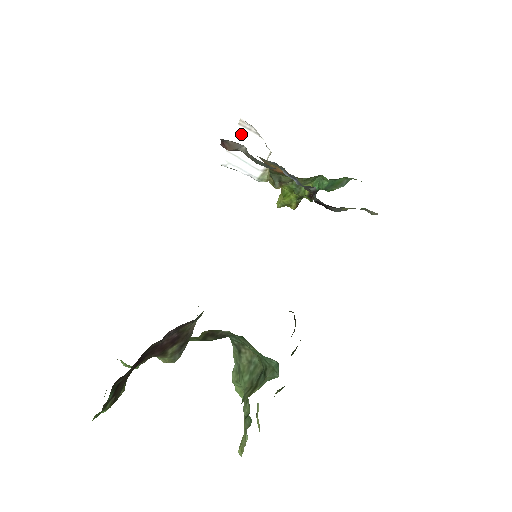
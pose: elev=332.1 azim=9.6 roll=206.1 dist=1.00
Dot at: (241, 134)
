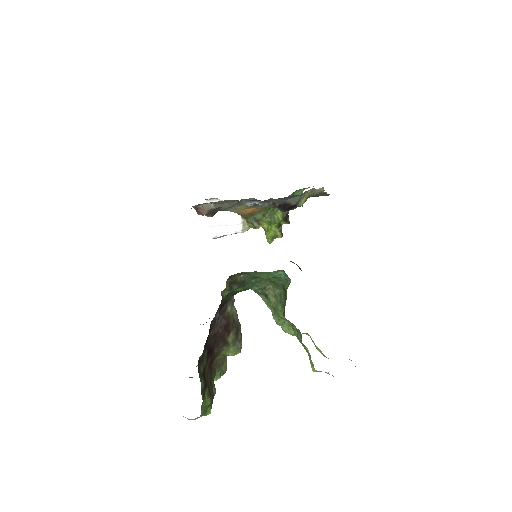
Dot at: occluded
